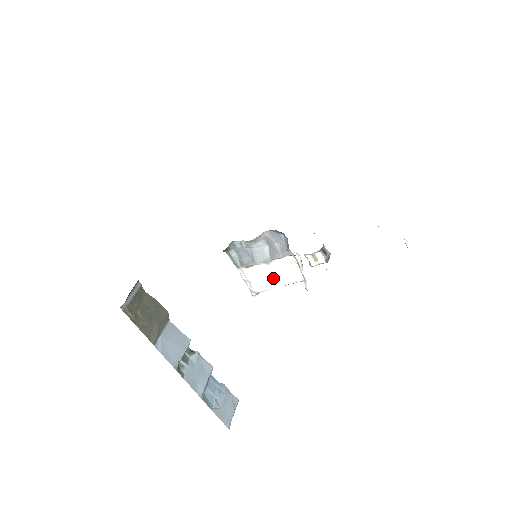
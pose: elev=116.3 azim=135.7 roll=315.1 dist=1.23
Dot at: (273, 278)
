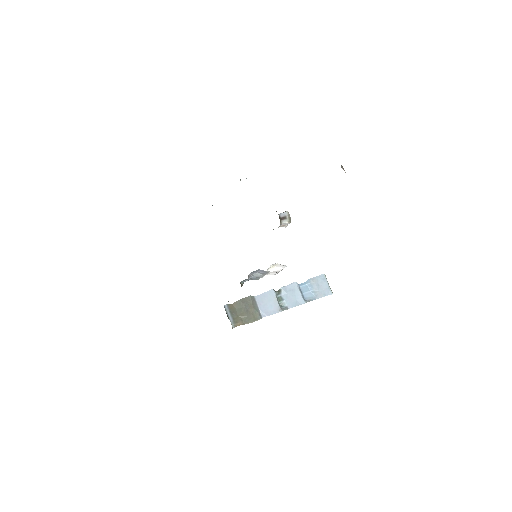
Dot at: (275, 272)
